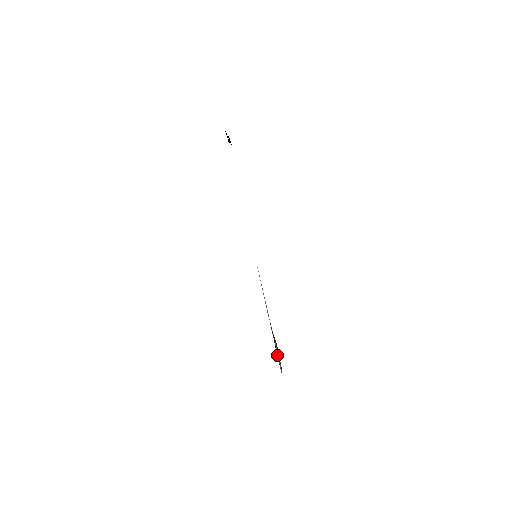
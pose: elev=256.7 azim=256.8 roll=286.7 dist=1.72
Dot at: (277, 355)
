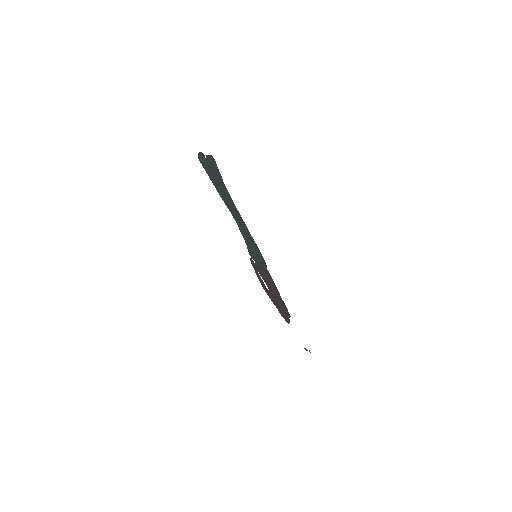
Dot at: occluded
